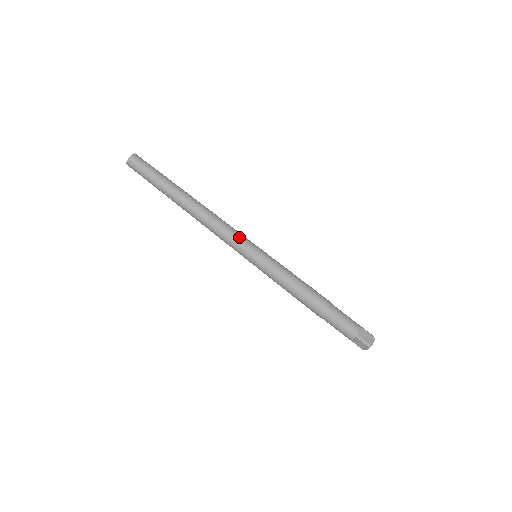
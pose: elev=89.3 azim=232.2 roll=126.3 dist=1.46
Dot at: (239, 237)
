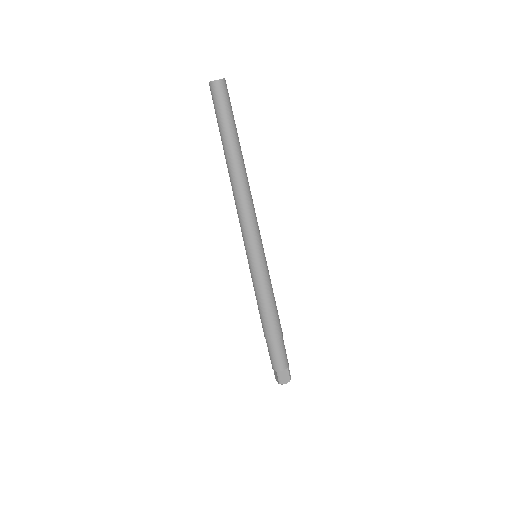
Dot at: (253, 234)
